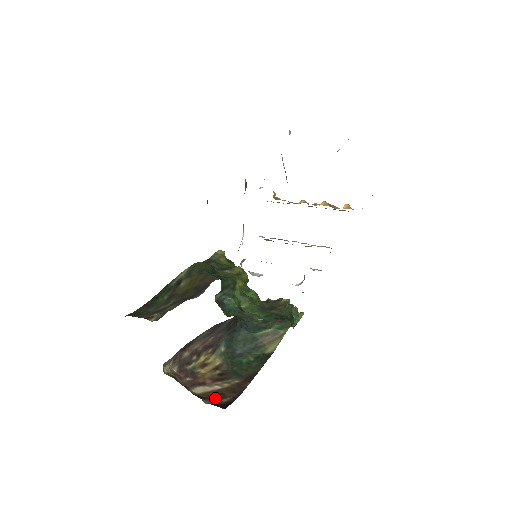
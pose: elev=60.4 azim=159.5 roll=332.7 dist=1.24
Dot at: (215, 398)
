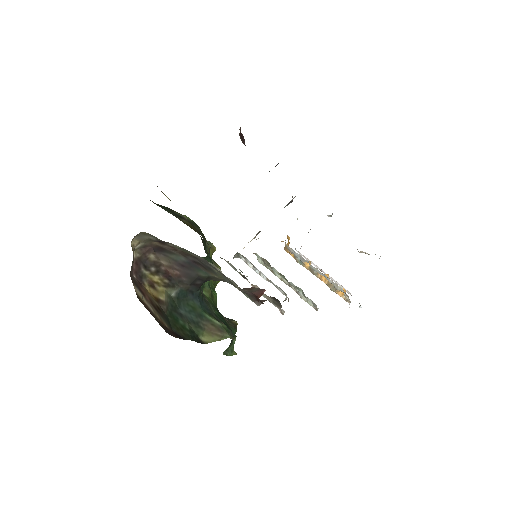
Dot at: occluded
